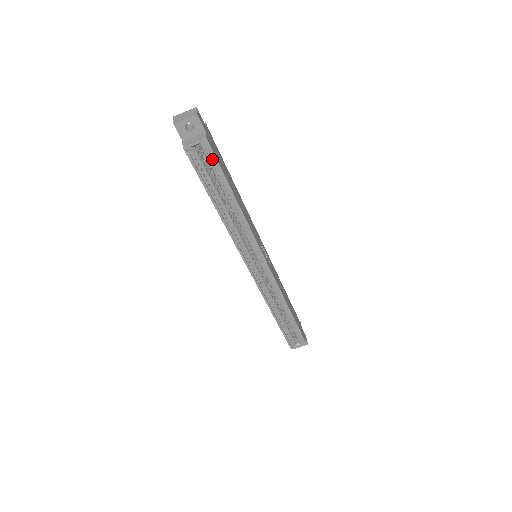
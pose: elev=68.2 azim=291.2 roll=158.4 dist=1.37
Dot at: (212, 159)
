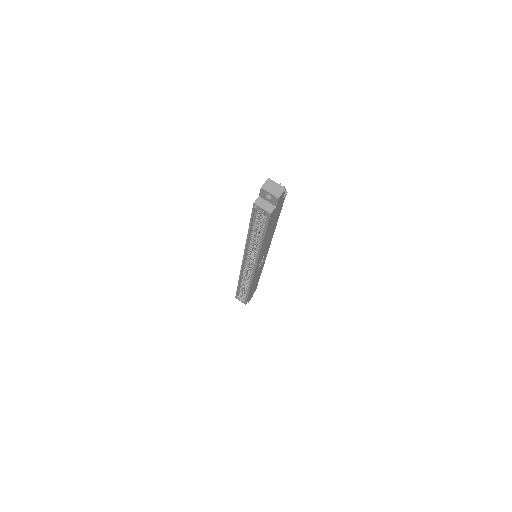
Dot at: (266, 220)
